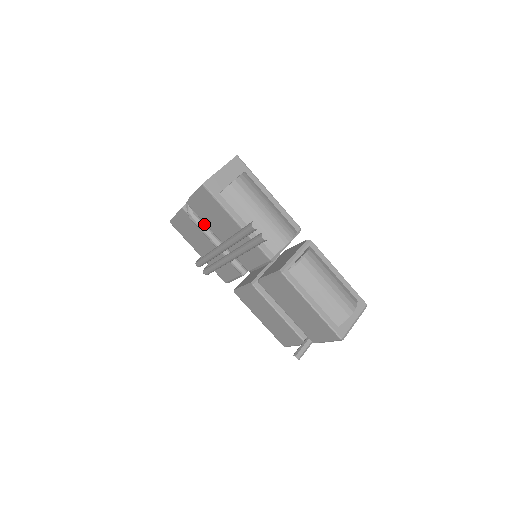
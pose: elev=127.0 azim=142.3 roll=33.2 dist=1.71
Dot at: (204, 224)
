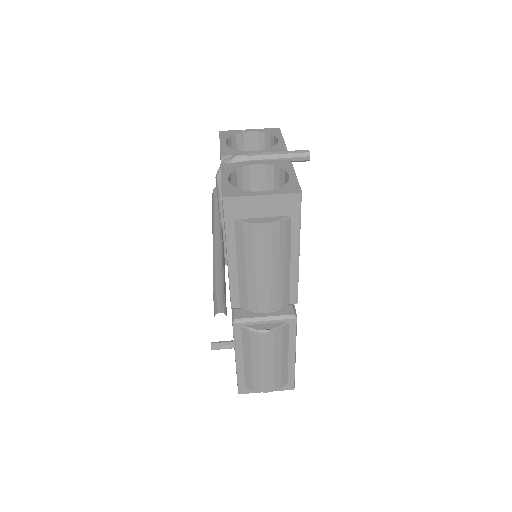
Dot at: occluded
